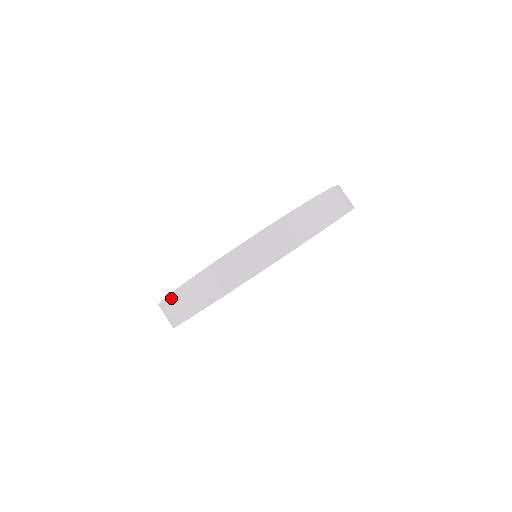
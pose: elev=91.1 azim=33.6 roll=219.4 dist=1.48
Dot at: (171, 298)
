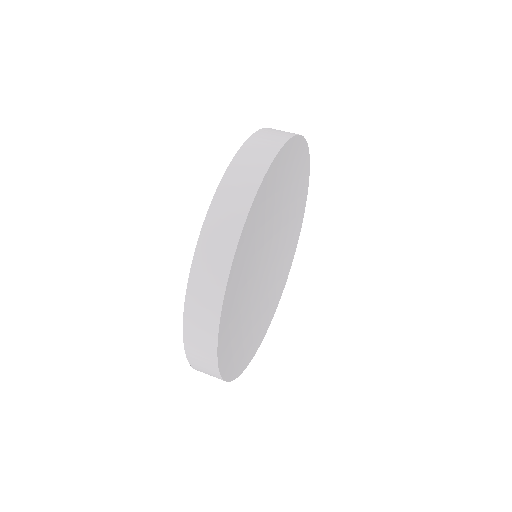
Dot at: (187, 325)
